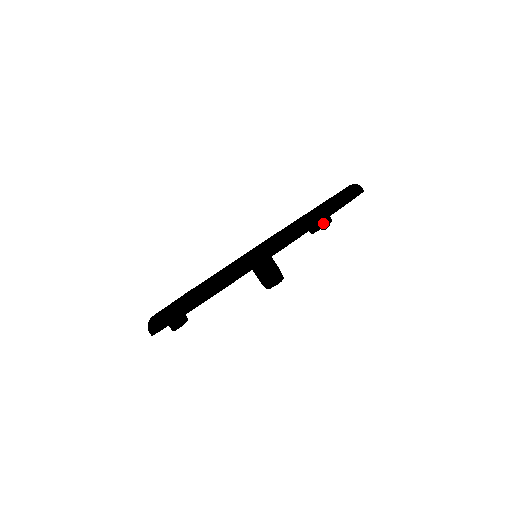
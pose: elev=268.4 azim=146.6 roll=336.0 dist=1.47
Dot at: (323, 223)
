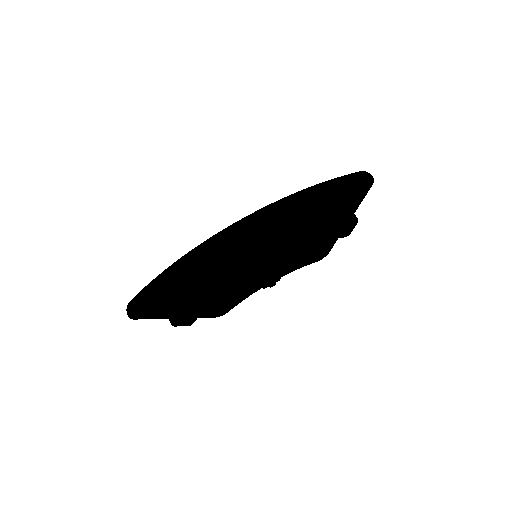
Dot at: (346, 223)
